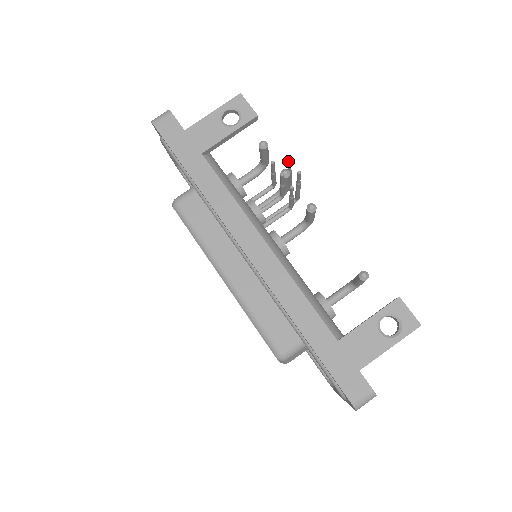
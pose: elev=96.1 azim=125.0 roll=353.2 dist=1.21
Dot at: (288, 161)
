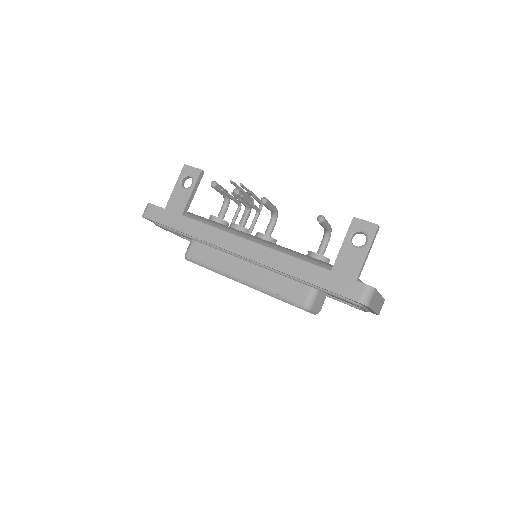
Dot at: (230, 182)
